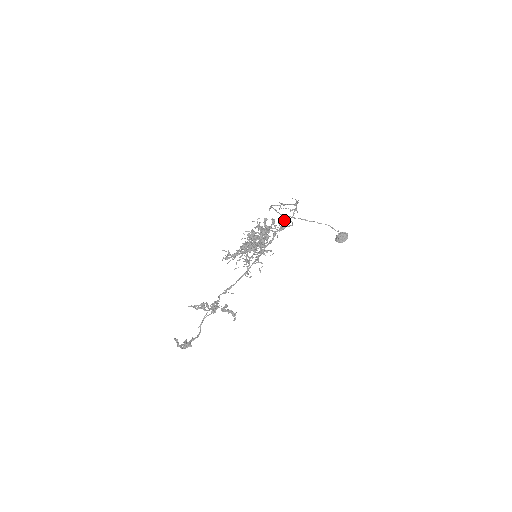
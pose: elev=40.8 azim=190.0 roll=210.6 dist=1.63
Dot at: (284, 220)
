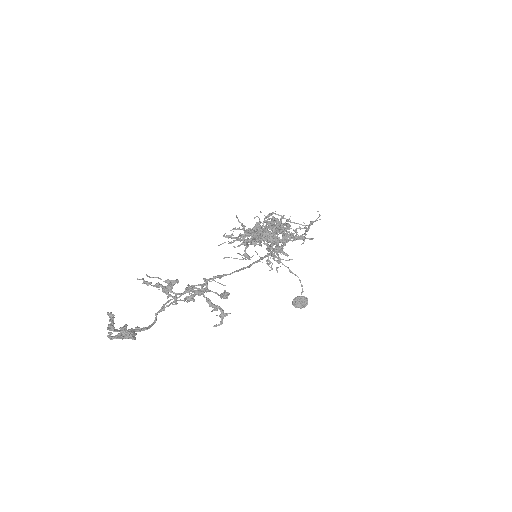
Dot at: (297, 232)
